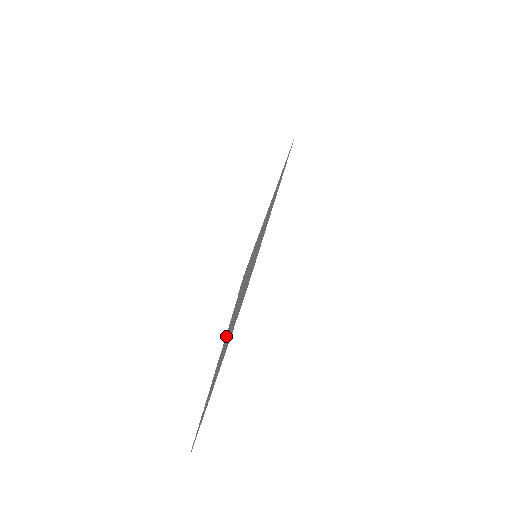
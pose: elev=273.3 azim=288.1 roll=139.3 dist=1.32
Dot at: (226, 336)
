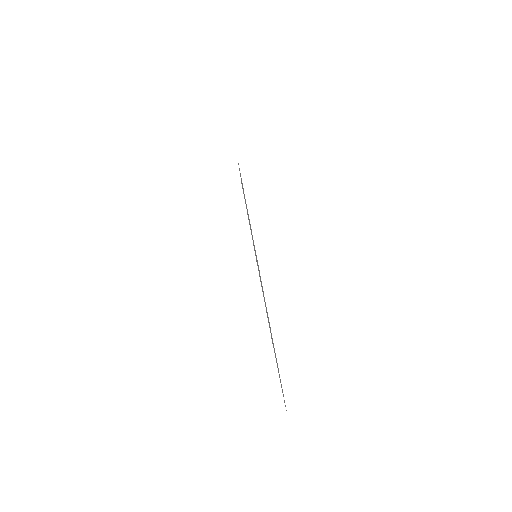
Dot at: occluded
